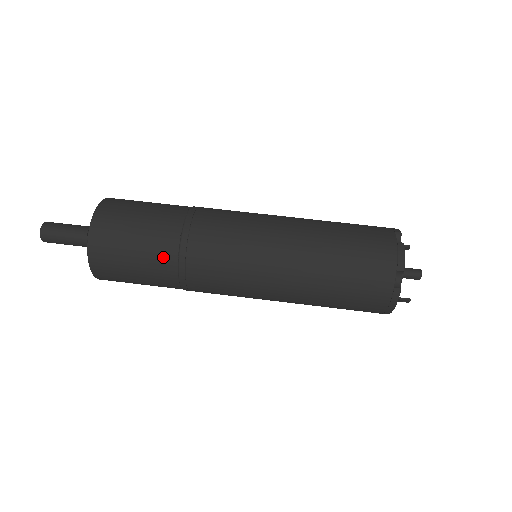
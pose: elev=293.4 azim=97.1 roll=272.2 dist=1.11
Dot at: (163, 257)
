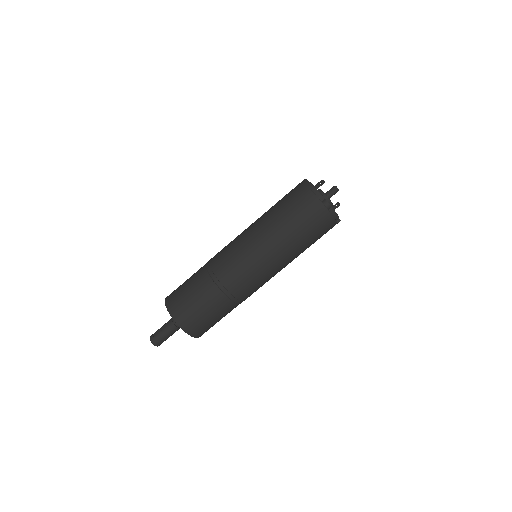
Dot at: occluded
